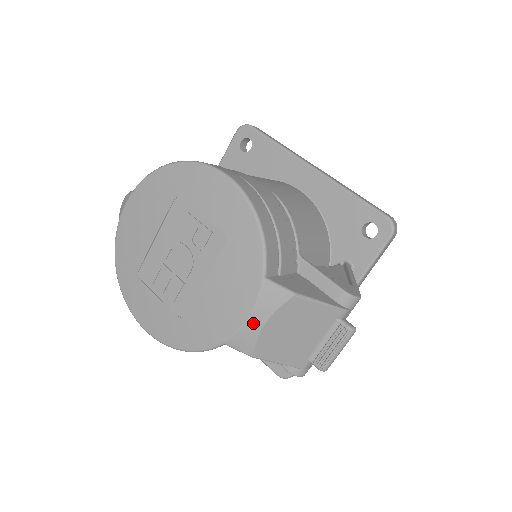
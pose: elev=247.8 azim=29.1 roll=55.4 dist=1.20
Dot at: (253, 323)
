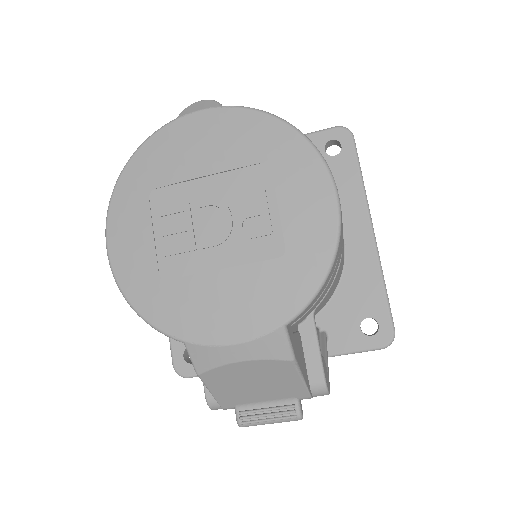
Dot at: (233, 352)
